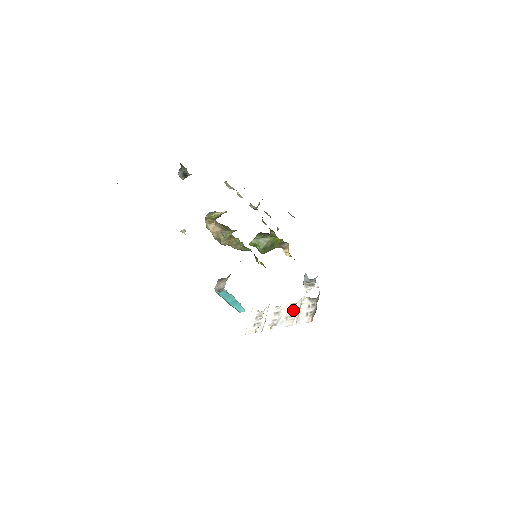
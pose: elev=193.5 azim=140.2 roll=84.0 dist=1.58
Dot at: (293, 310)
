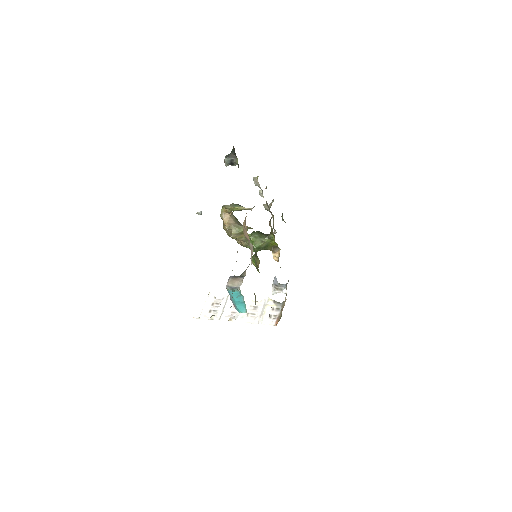
Dot at: (255, 308)
